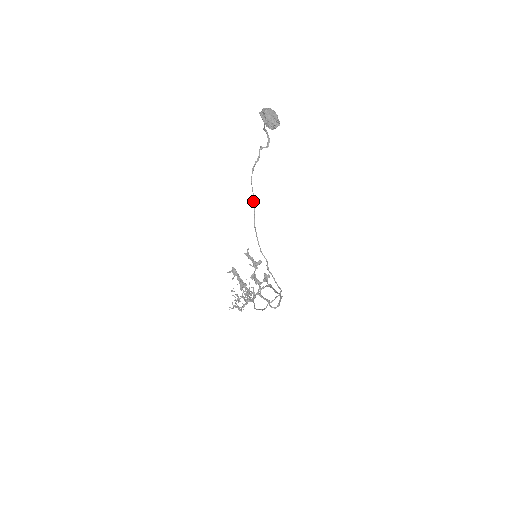
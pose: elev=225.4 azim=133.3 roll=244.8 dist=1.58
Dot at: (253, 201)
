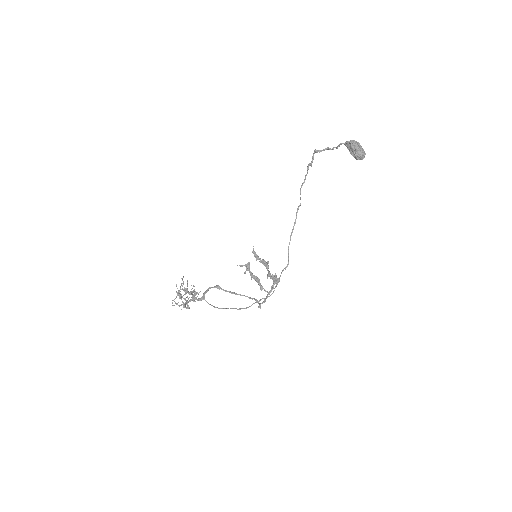
Dot at: occluded
